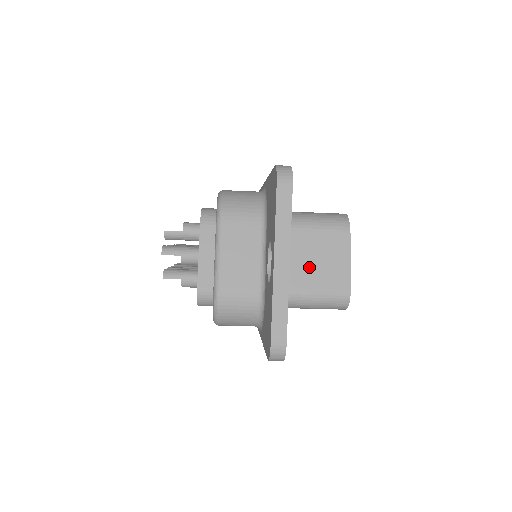
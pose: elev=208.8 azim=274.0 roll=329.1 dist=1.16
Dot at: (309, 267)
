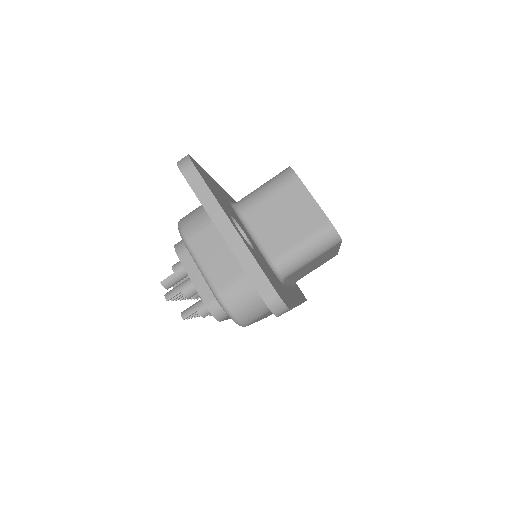
Dot at: (283, 227)
